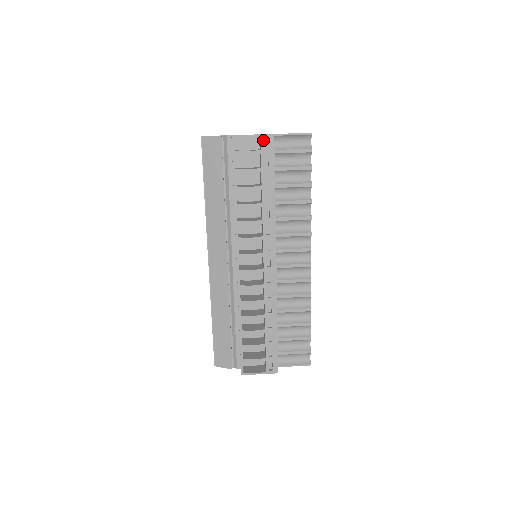
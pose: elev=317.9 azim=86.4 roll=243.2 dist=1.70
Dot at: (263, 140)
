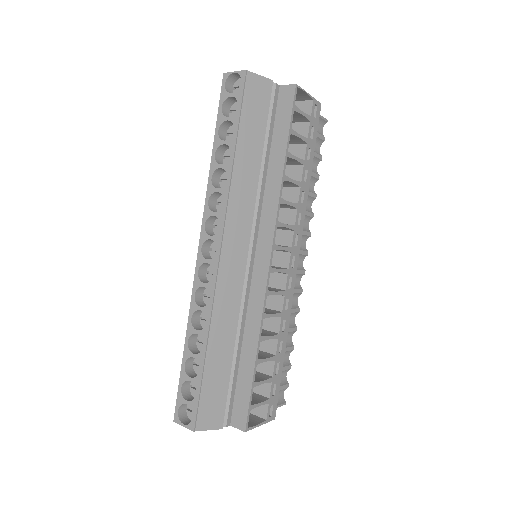
Dot at: (314, 106)
